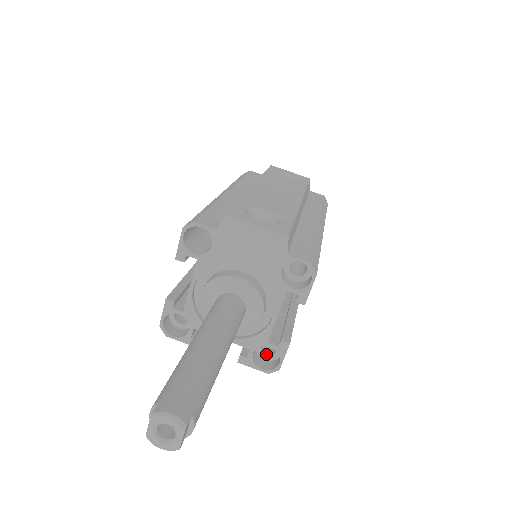
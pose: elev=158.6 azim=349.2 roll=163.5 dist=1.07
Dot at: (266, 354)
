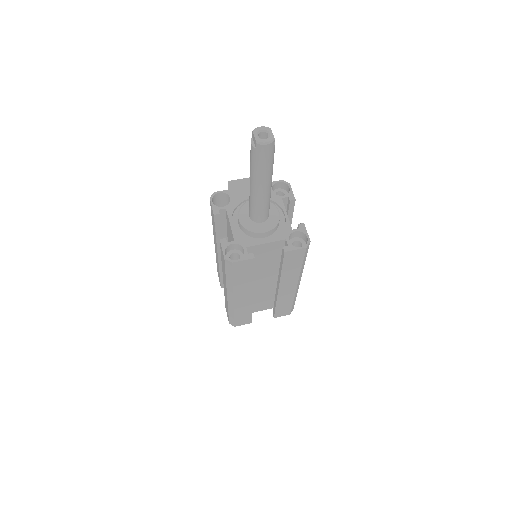
Dot at: occluded
